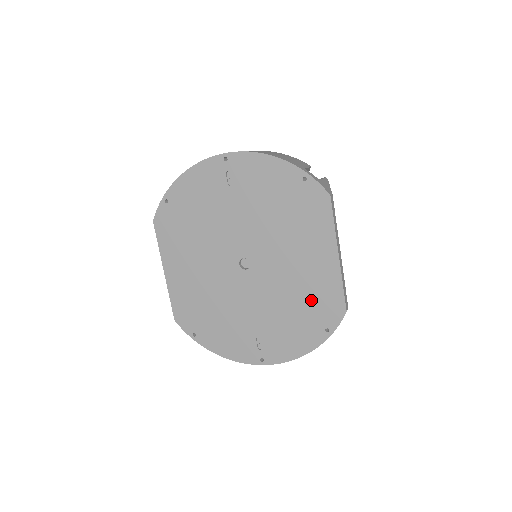
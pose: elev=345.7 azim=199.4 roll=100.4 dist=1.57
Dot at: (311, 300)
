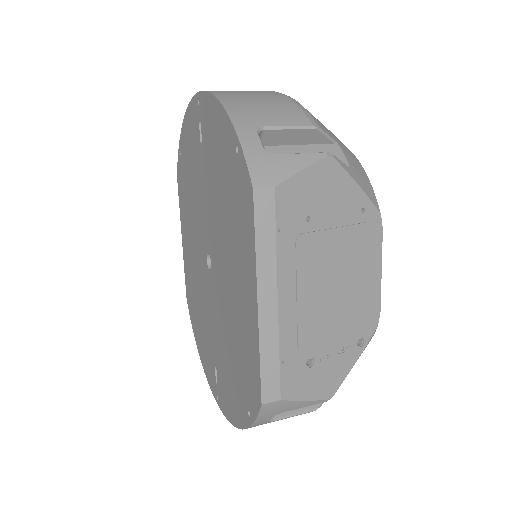
Dot at: (240, 355)
